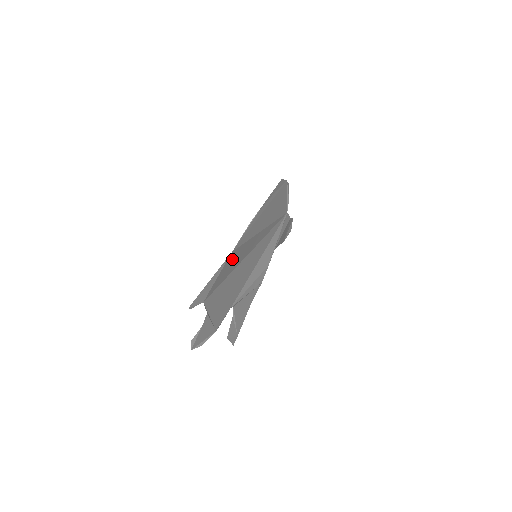
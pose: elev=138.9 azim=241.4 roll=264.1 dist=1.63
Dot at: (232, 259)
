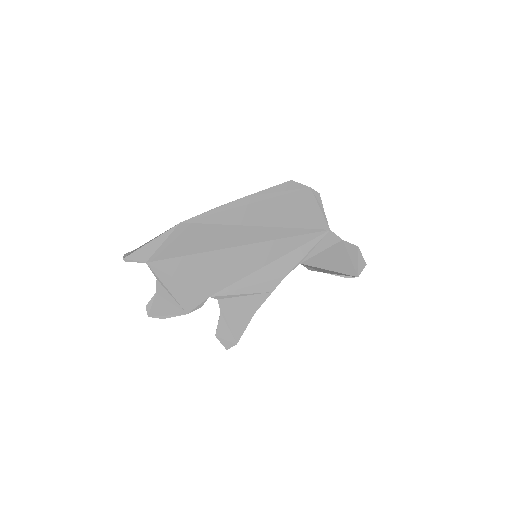
Dot at: (190, 234)
